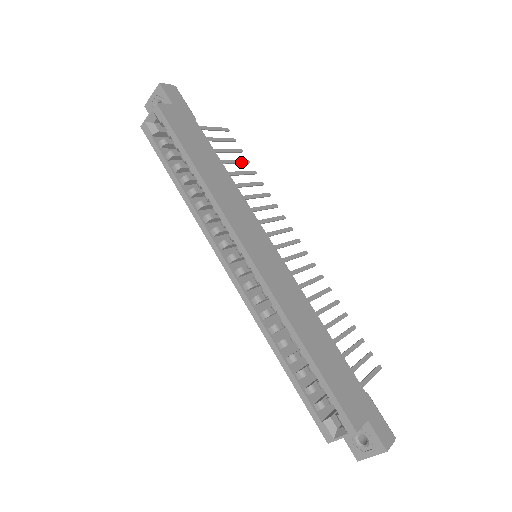
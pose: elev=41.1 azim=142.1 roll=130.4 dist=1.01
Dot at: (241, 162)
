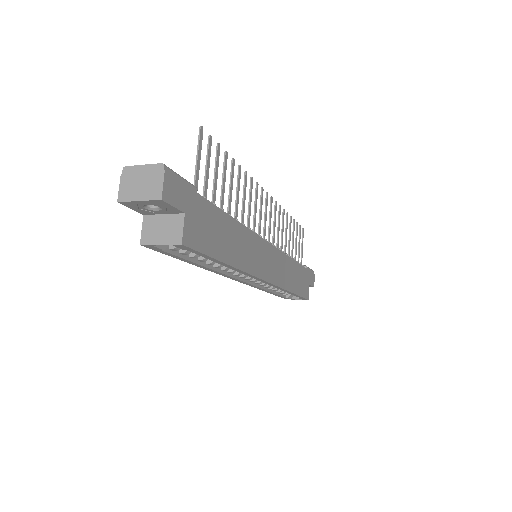
Dot at: (226, 169)
